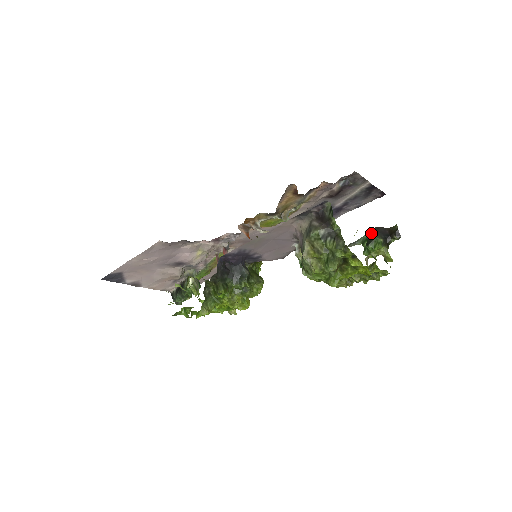
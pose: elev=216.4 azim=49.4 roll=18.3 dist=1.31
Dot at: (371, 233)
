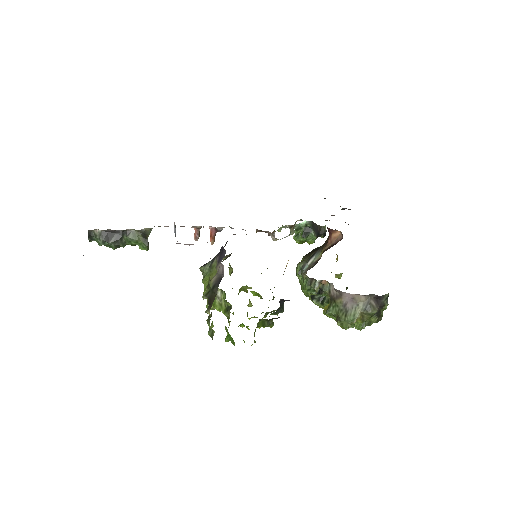
Dot at: (308, 227)
